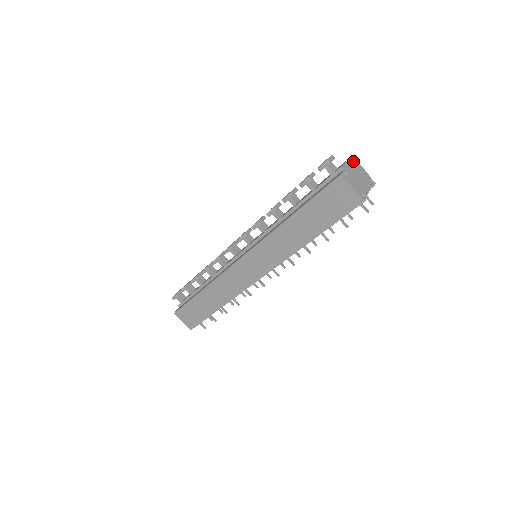
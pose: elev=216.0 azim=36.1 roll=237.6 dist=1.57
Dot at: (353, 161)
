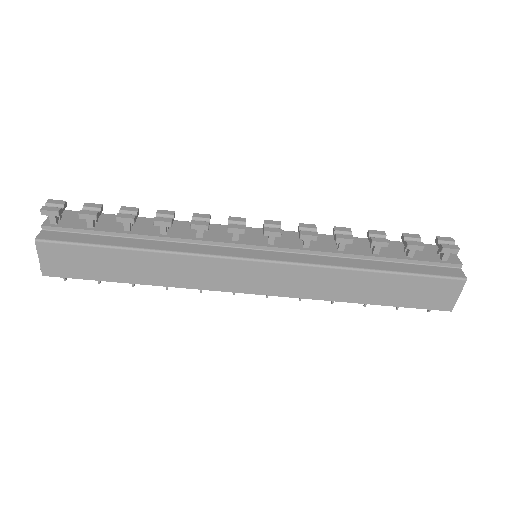
Dot at: occluded
